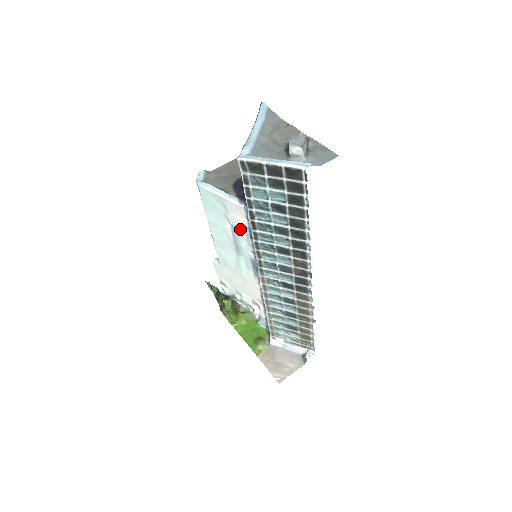
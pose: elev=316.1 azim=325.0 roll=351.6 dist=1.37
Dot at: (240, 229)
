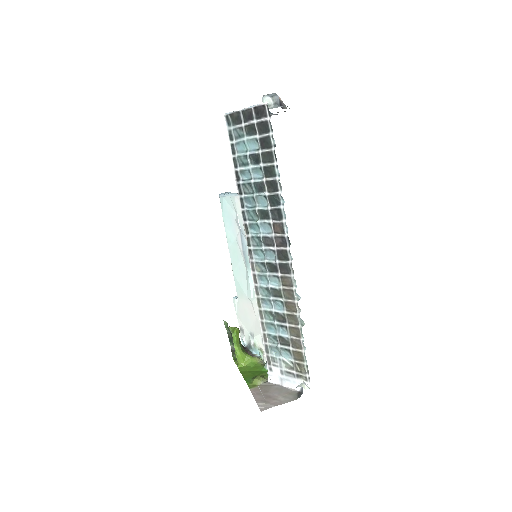
Dot at: occluded
